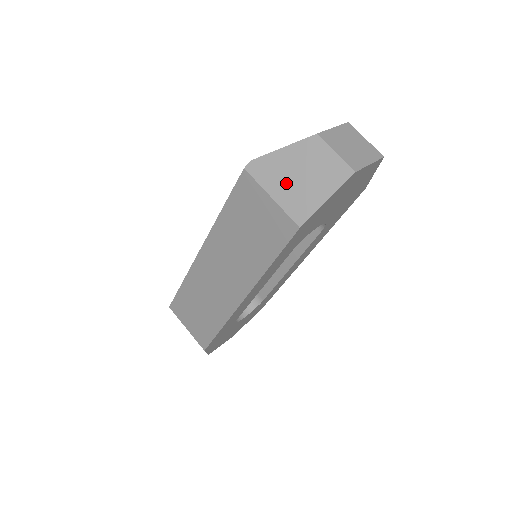
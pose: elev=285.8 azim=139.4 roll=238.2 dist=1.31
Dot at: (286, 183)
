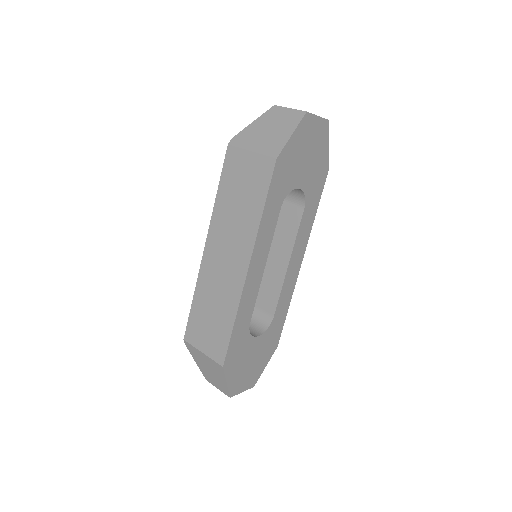
Dot at: (260, 139)
